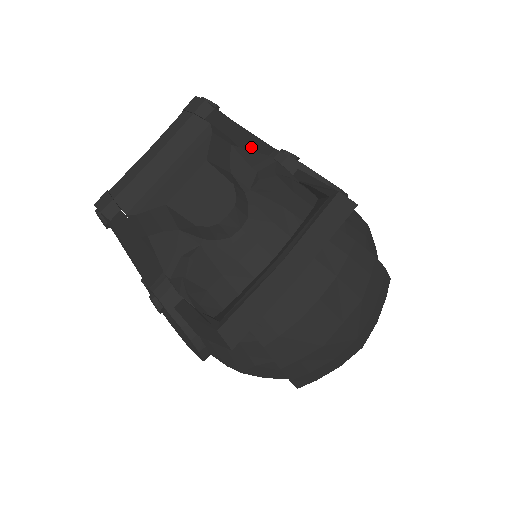
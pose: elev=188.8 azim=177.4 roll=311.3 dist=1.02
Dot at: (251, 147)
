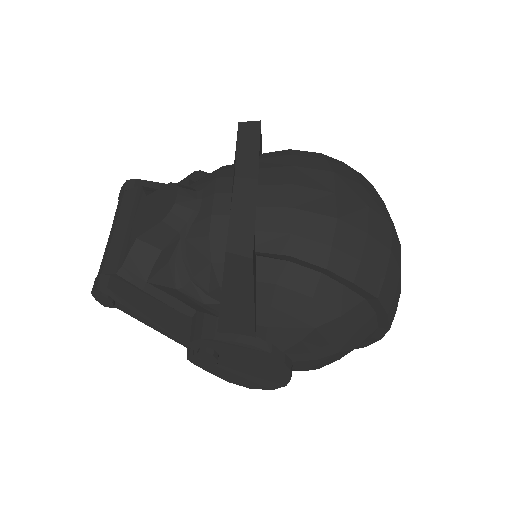
Dot at: occluded
